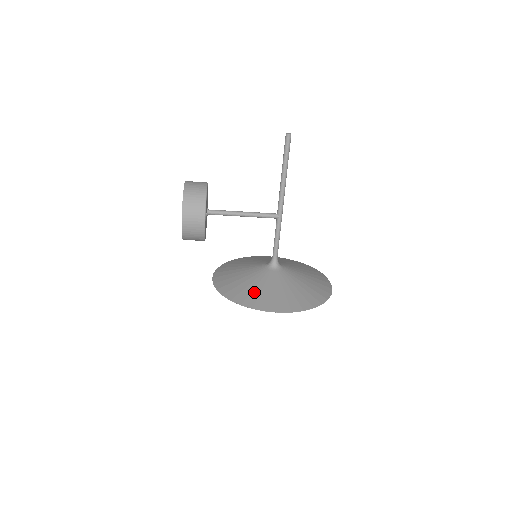
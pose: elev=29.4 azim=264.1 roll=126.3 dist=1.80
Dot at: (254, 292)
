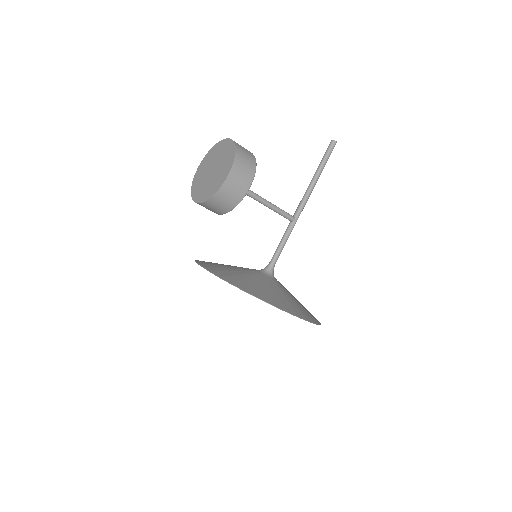
Dot at: (265, 290)
